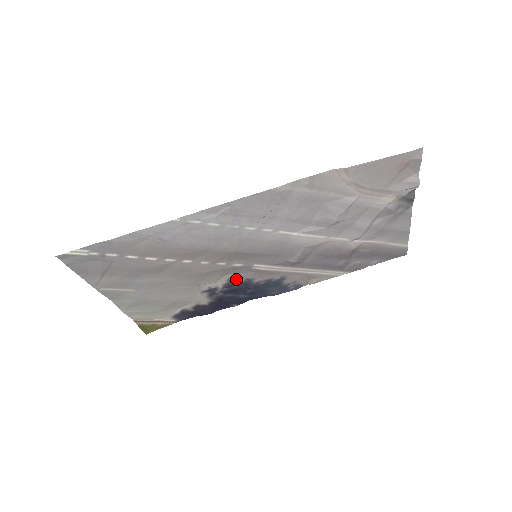
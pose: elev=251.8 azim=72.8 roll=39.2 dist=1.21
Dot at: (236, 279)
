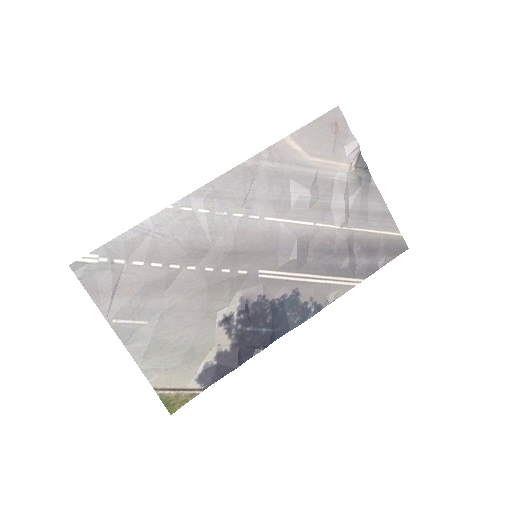
Dot at: (248, 298)
